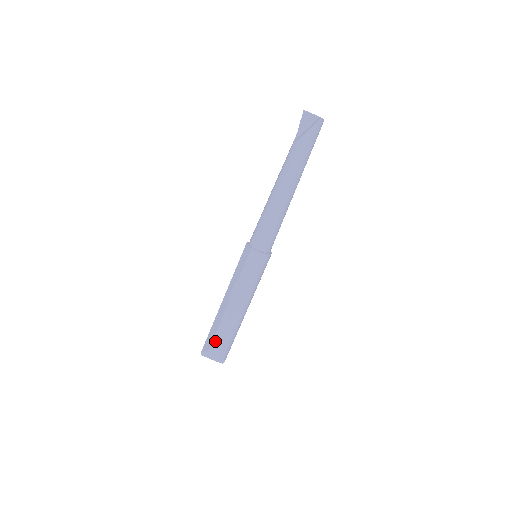
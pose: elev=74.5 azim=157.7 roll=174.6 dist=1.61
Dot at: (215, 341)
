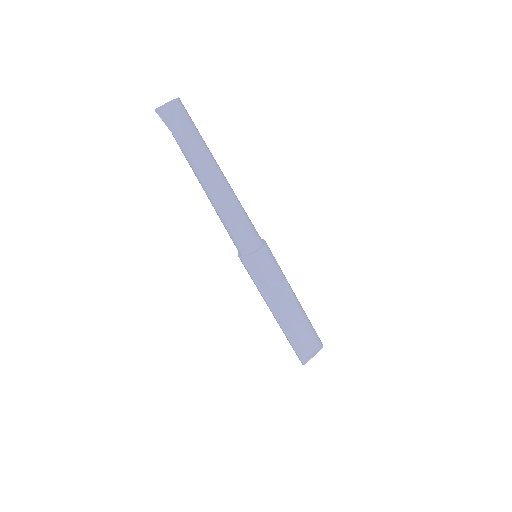
Dot at: (306, 344)
